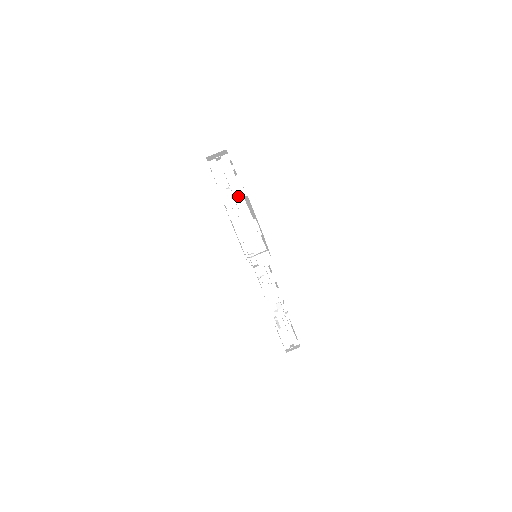
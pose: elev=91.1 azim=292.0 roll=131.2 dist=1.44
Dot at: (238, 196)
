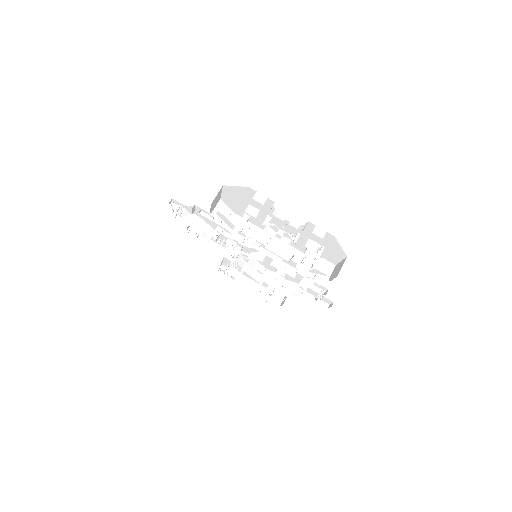
Dot at: (319, 237)
